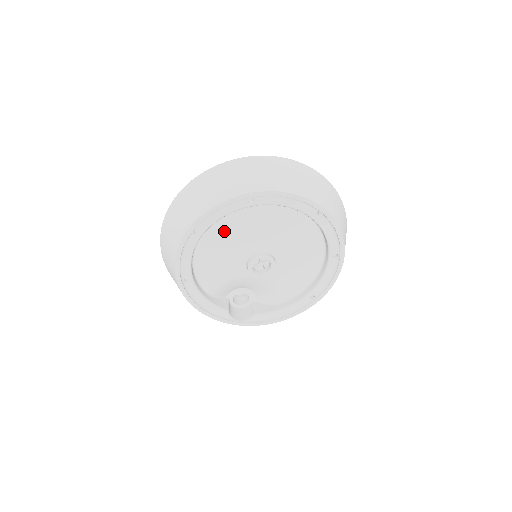
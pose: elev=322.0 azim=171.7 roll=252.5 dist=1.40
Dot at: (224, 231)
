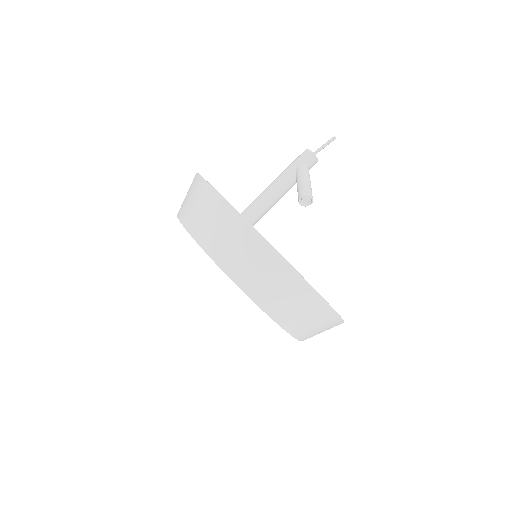
Dot at: occluded
